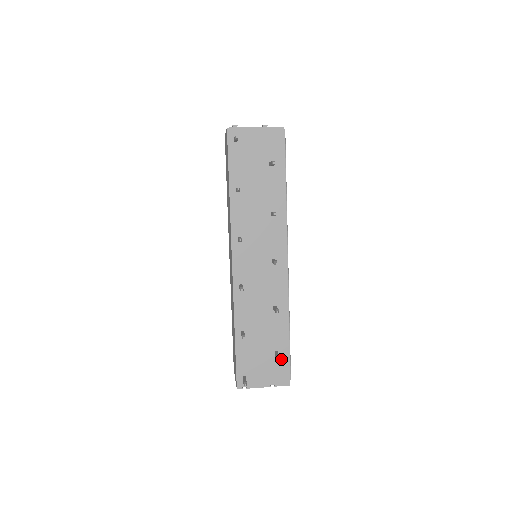
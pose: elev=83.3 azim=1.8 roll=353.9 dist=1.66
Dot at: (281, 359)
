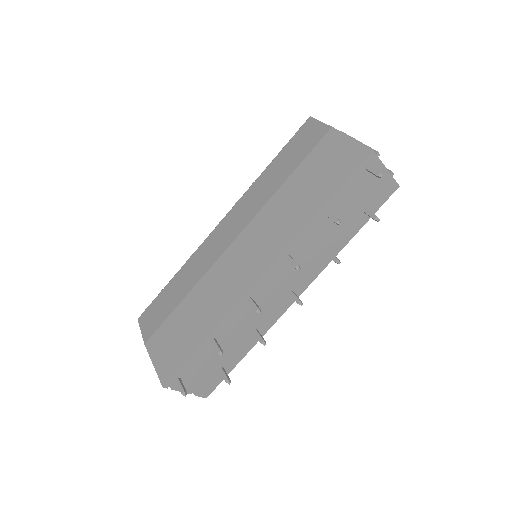
Dot at: (220, 375)
